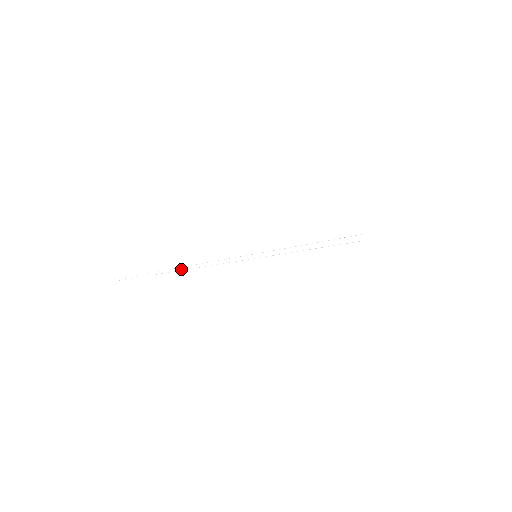
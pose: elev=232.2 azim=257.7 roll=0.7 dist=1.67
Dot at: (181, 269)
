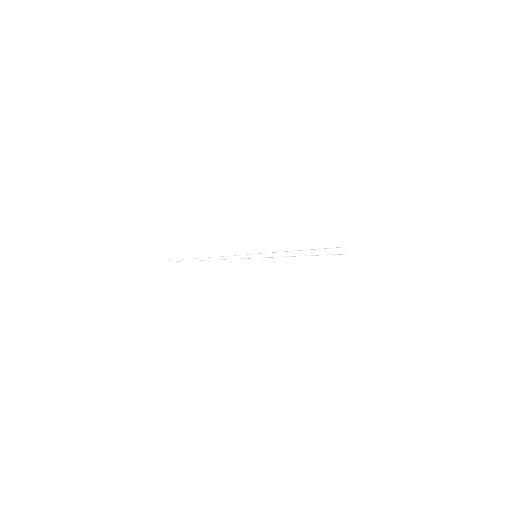
Dot at: occluded
